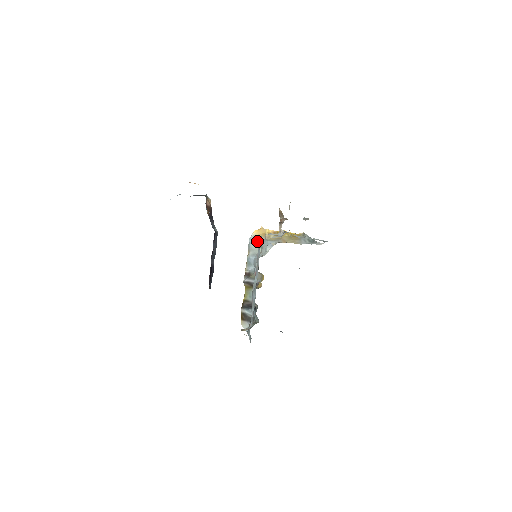
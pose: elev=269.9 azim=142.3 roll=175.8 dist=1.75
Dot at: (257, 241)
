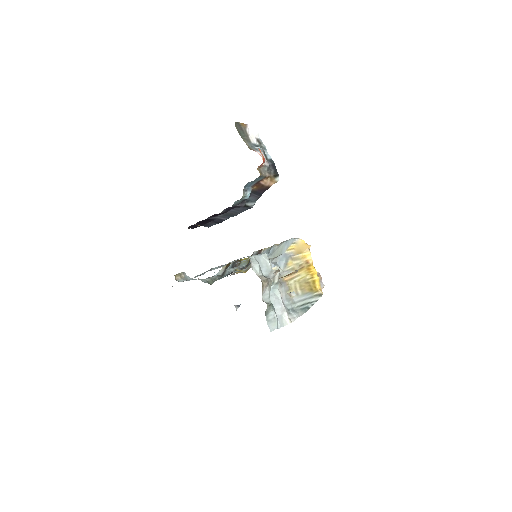
Dot at: (287, 248)
